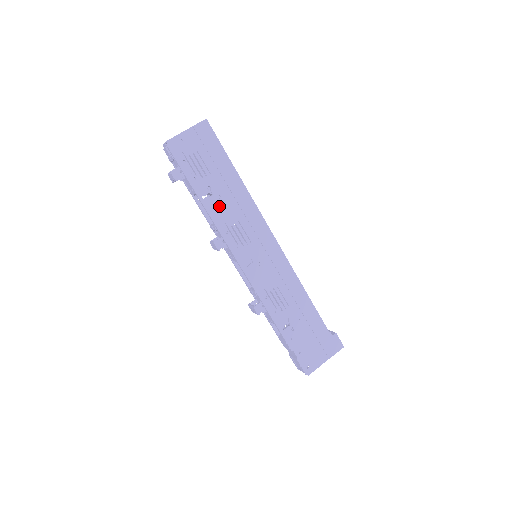
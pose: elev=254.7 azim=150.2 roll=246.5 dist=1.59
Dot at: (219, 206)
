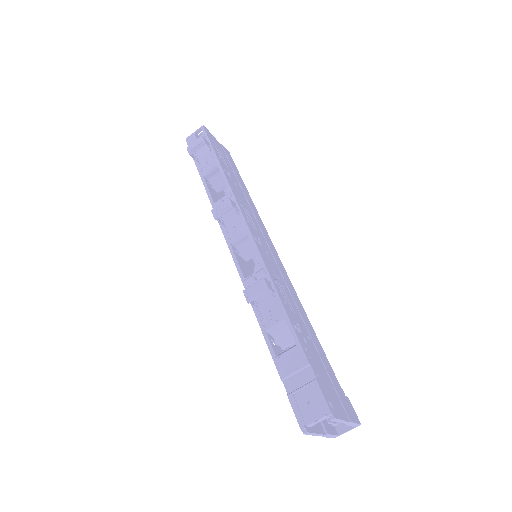
Dot at: (235, 187)
